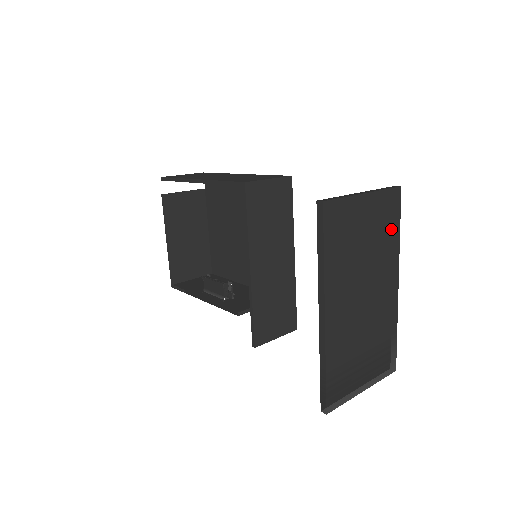
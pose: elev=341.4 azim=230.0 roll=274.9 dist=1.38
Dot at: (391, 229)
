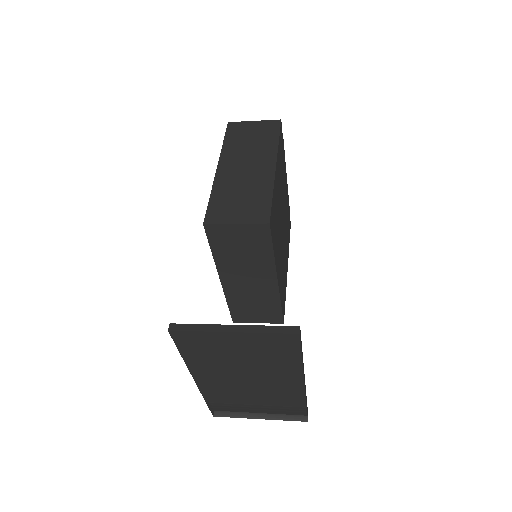
Dot at: (285, 356)
